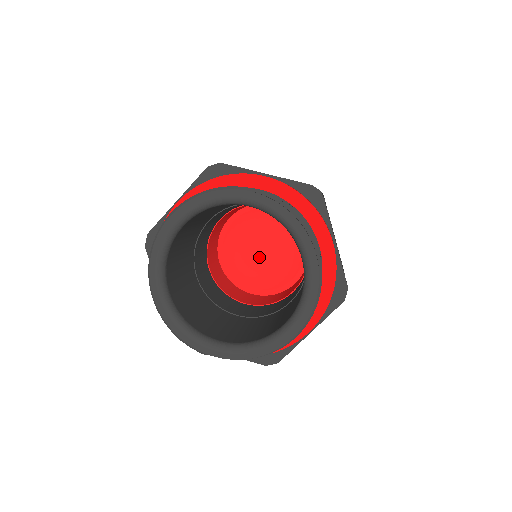
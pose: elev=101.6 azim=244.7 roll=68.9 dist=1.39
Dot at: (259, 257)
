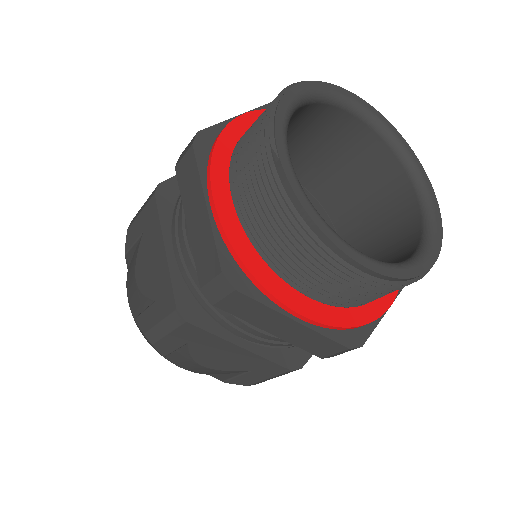
Dot at: occluded
